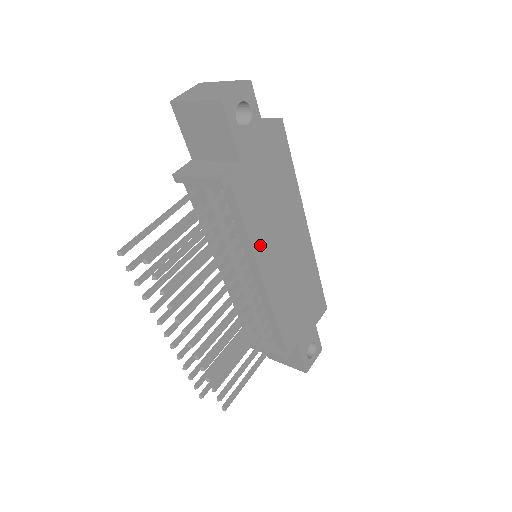
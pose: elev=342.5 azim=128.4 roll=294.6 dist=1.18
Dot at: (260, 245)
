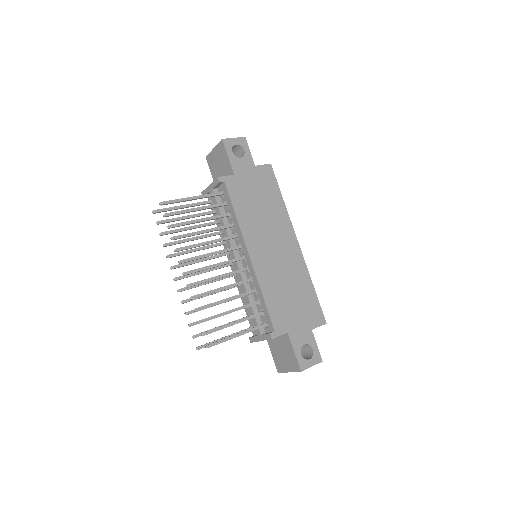
Dot at: (248, 230)
